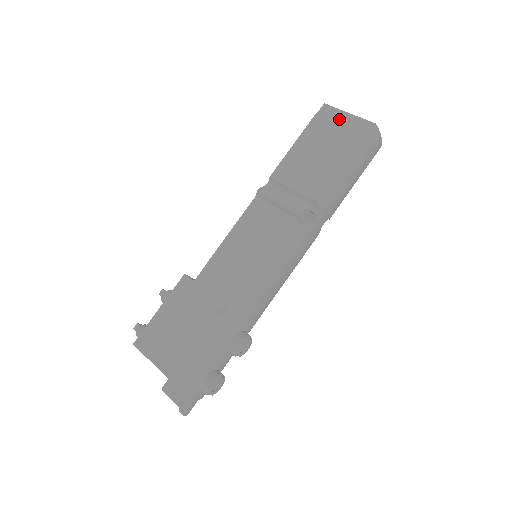
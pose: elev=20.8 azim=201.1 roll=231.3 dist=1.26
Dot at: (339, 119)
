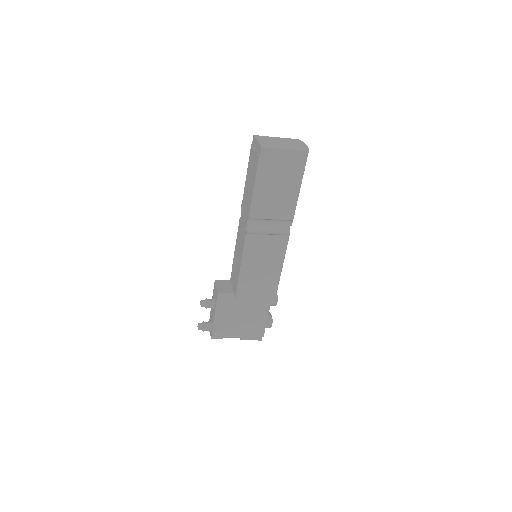
Dot at: (280, 157)
